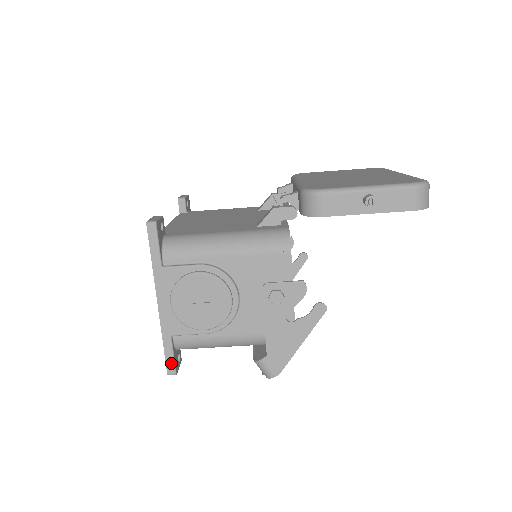
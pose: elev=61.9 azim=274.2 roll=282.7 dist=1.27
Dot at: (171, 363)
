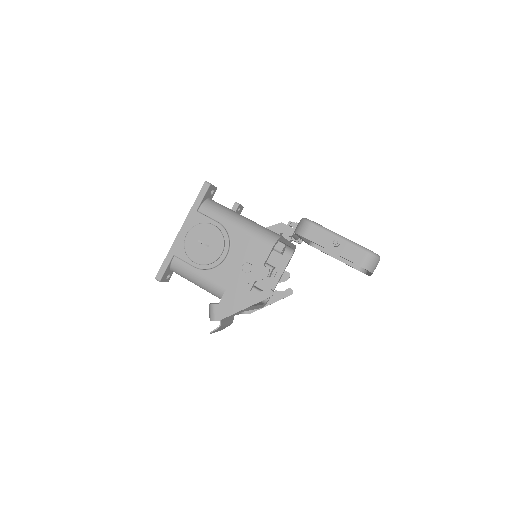
Dot at: (162, 272)
